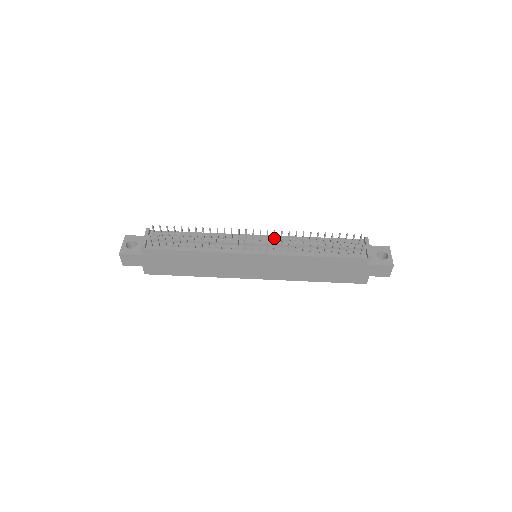
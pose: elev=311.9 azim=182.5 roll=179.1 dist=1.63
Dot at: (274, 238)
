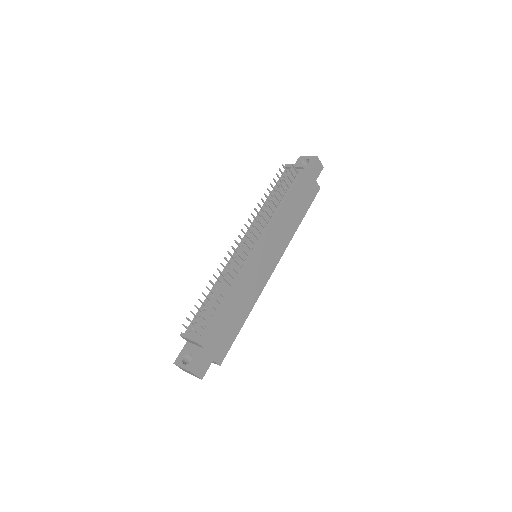
Dot at: (250, 230)
